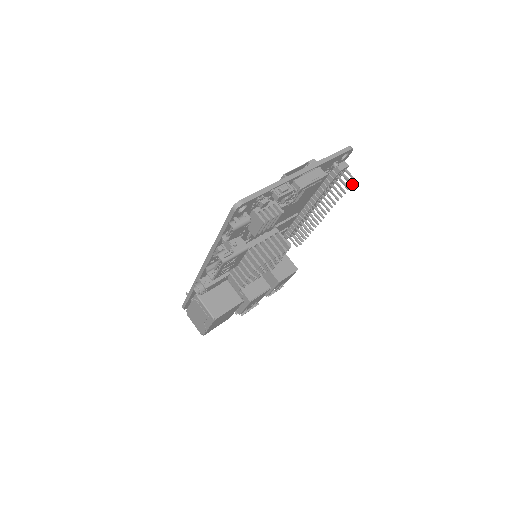
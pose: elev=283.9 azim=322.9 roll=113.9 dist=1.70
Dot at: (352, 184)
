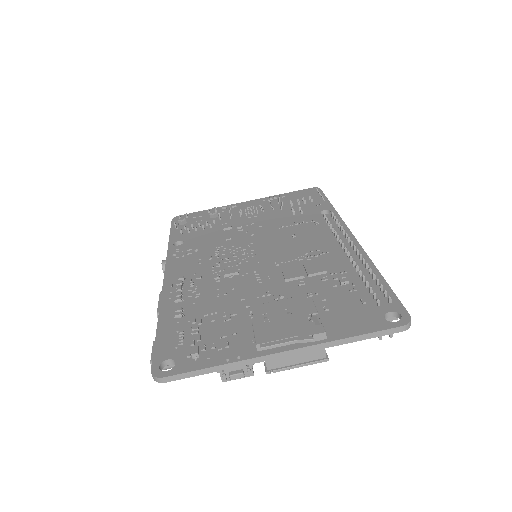
Dot at: occluded
